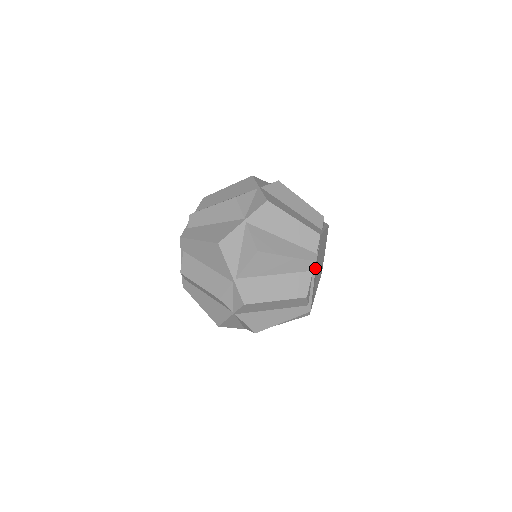
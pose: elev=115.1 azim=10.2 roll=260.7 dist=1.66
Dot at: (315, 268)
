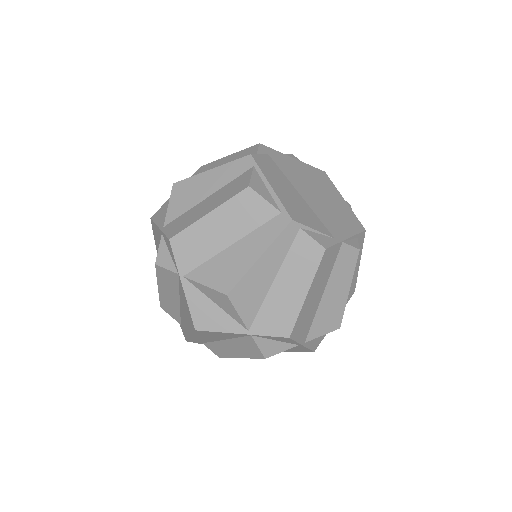
Dot at: (255, 162)
